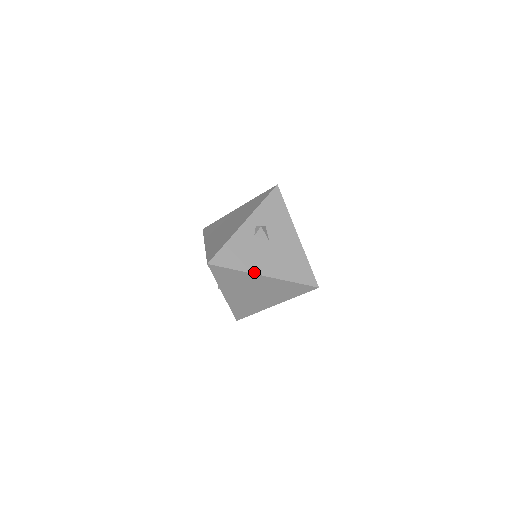
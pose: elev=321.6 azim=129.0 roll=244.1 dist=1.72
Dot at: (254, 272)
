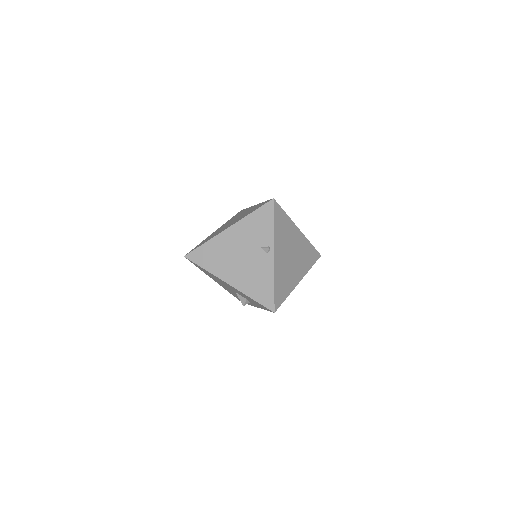
Dot at: (293, 223)
